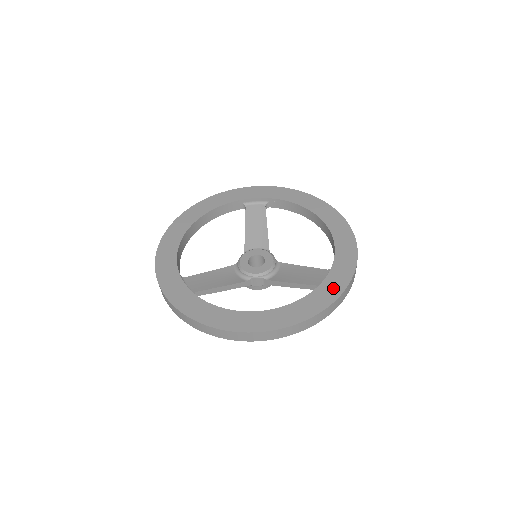
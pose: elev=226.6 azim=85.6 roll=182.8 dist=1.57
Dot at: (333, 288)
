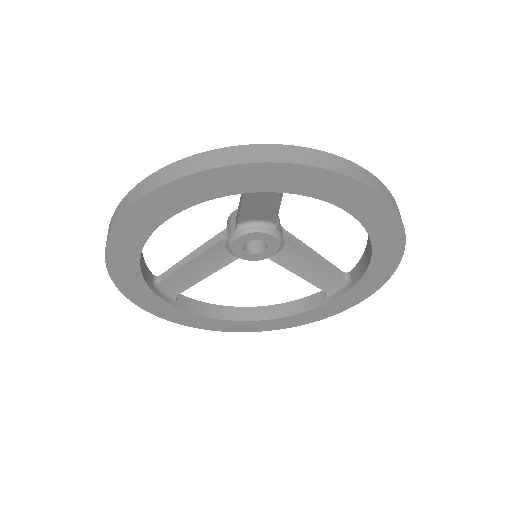
Dot at: (339, 307)
